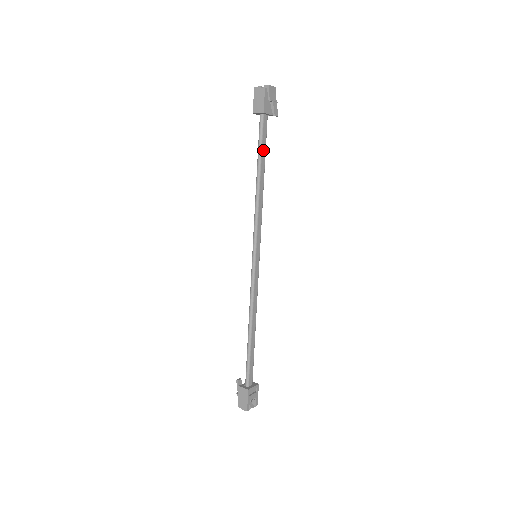
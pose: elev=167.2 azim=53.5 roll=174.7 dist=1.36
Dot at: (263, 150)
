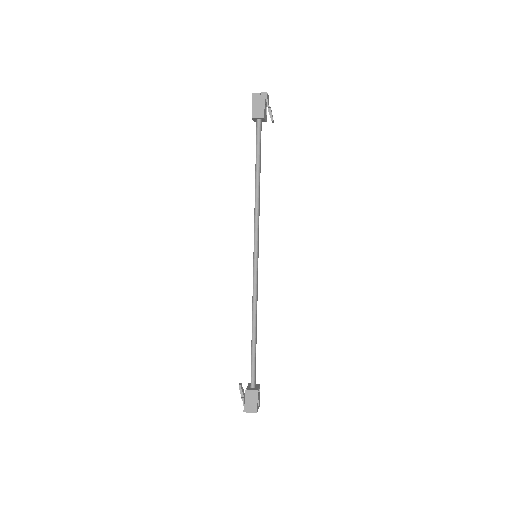
Dot at: (260, 153)
